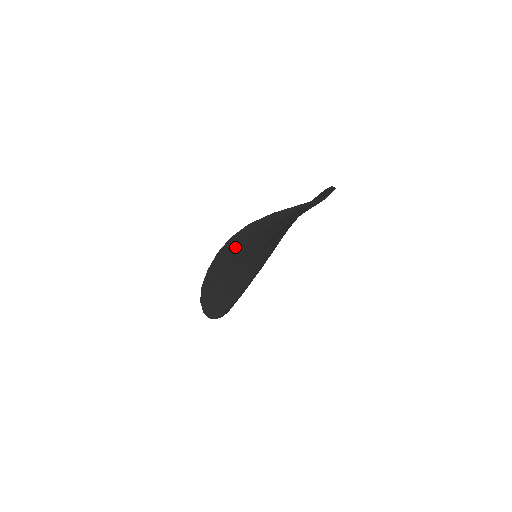
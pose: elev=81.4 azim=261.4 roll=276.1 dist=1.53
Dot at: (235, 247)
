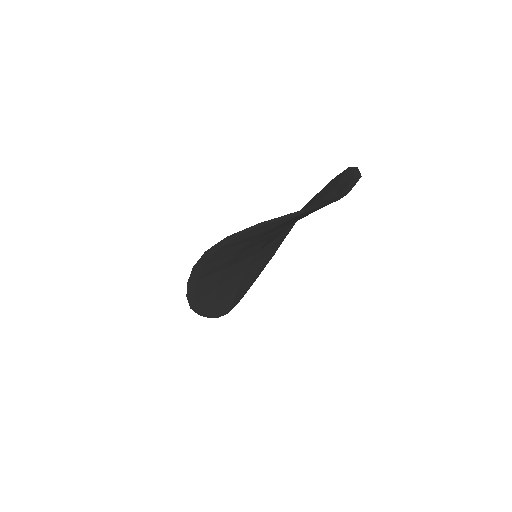
Dot at: (218, 257)
